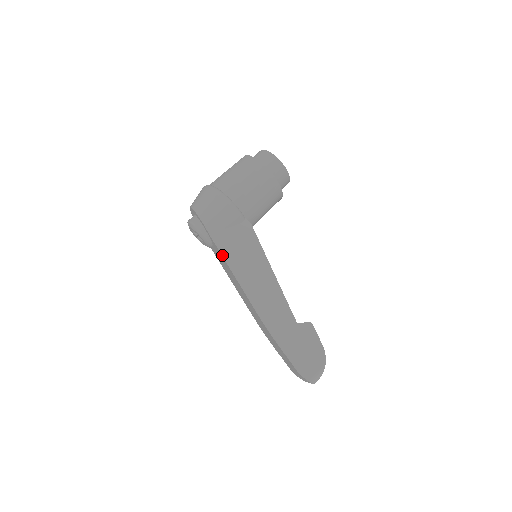
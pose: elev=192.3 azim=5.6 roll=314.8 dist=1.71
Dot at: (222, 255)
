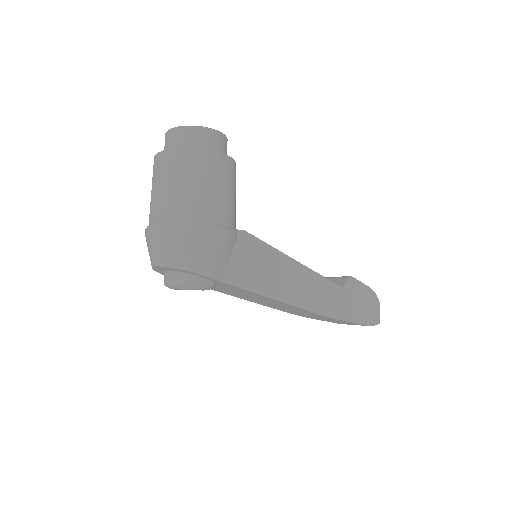
Dot at: (247, 290)
